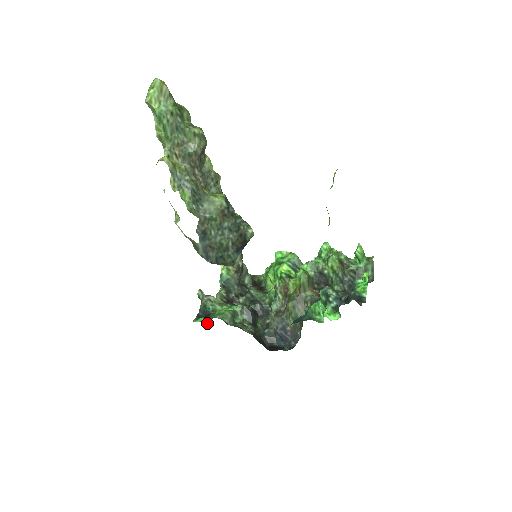
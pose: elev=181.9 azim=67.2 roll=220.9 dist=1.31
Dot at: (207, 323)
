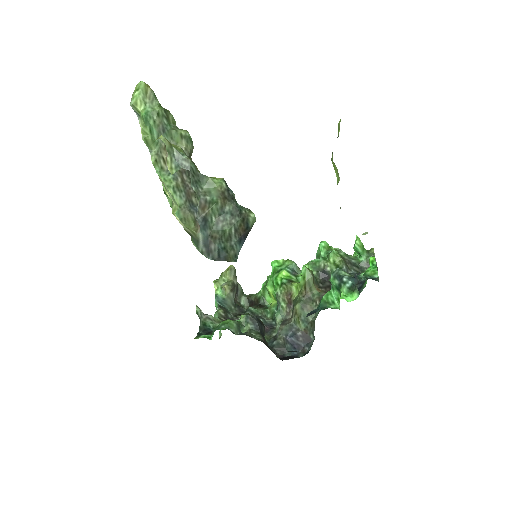
Dot at: (210, 338)
